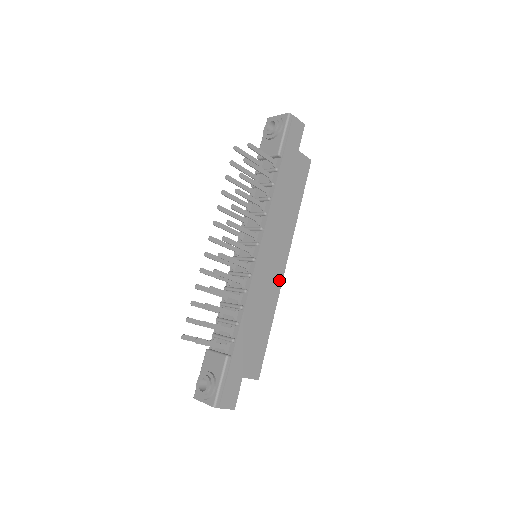
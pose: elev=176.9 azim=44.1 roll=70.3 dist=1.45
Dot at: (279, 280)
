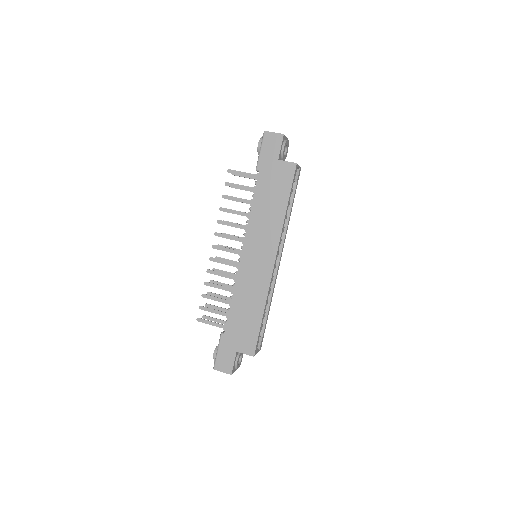
Dot at: (268, 275)
